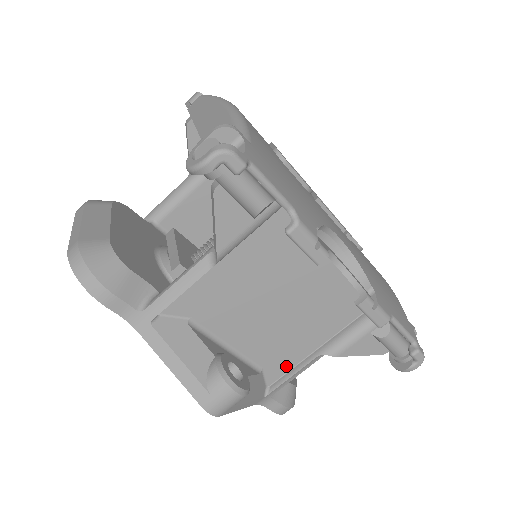
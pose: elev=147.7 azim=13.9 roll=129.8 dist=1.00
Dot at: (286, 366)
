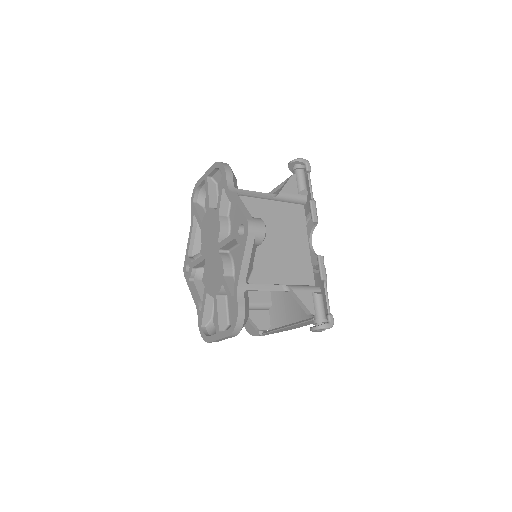
Dot at: (263, 280)
